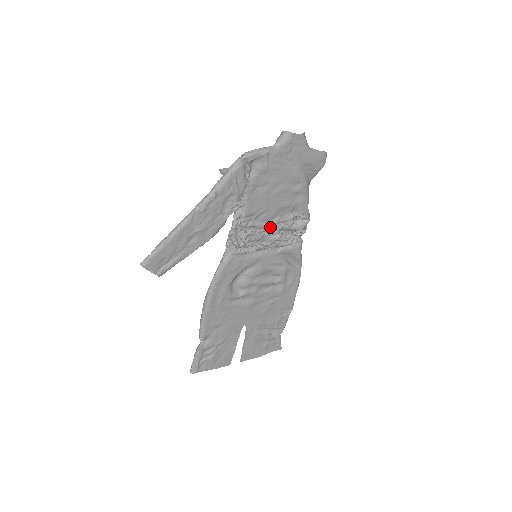
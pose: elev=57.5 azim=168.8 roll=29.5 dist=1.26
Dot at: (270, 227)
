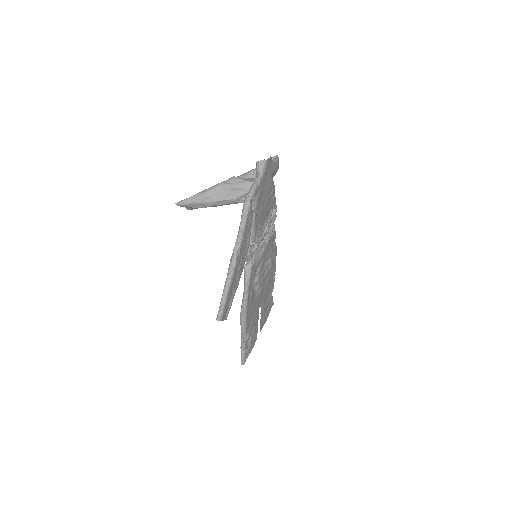
Dot at: occluded
